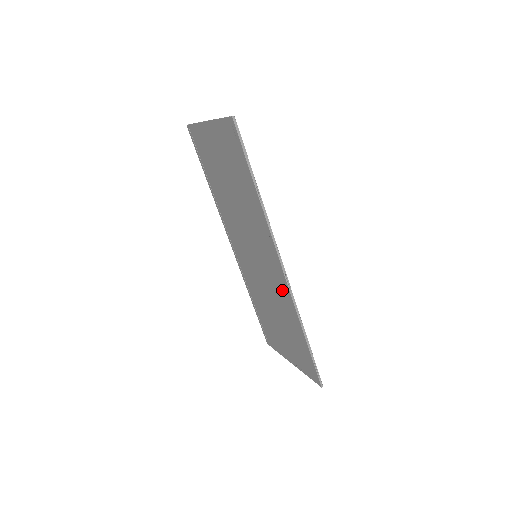
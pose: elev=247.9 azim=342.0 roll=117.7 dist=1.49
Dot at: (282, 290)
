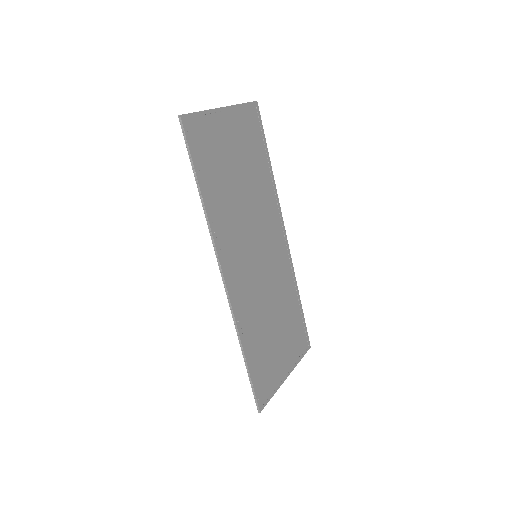
Dot at: (241, 300)
